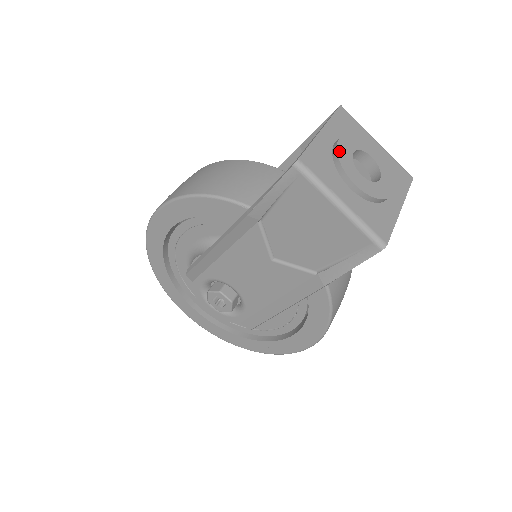
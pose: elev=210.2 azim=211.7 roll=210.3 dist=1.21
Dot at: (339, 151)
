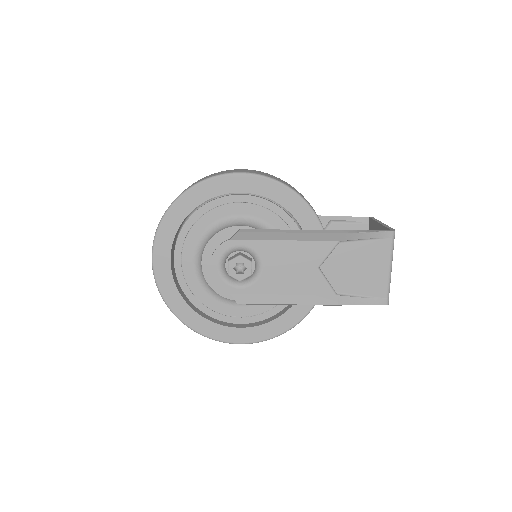
Dot at: occluded
